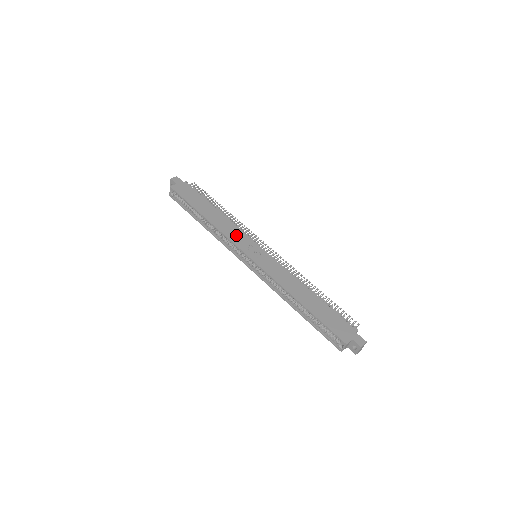
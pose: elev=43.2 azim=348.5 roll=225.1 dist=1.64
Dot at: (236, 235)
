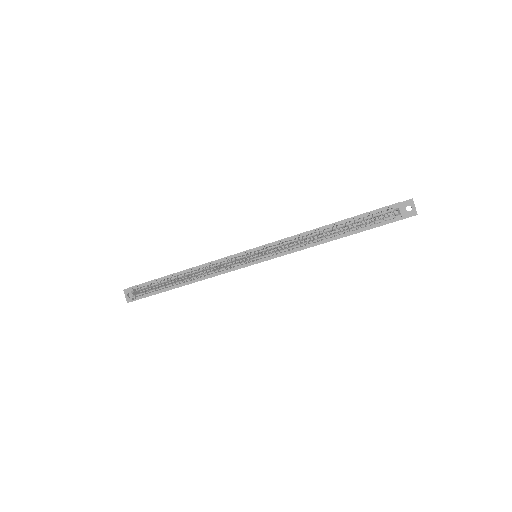
Dot at: occluded
